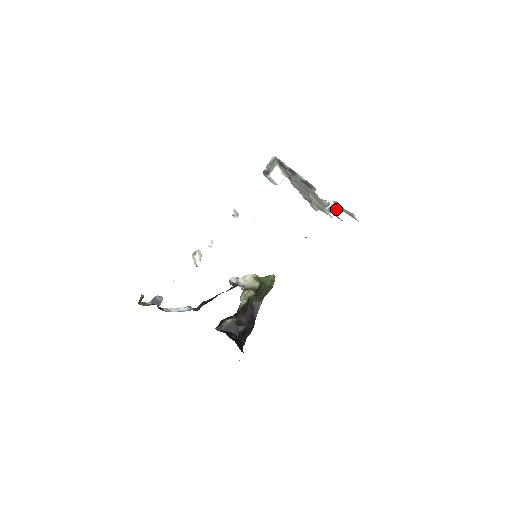
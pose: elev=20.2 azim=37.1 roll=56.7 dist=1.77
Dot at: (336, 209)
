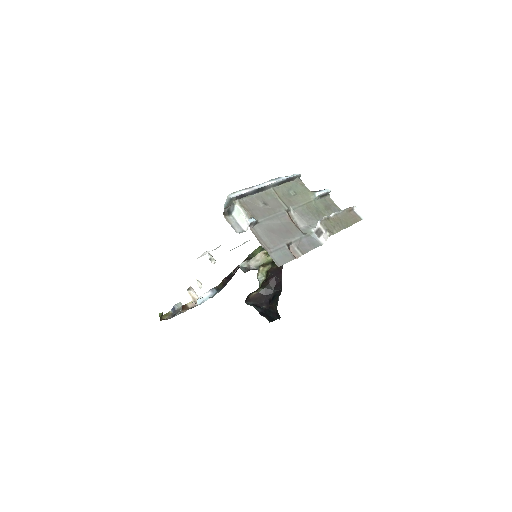
Dot at: (325, 234)
